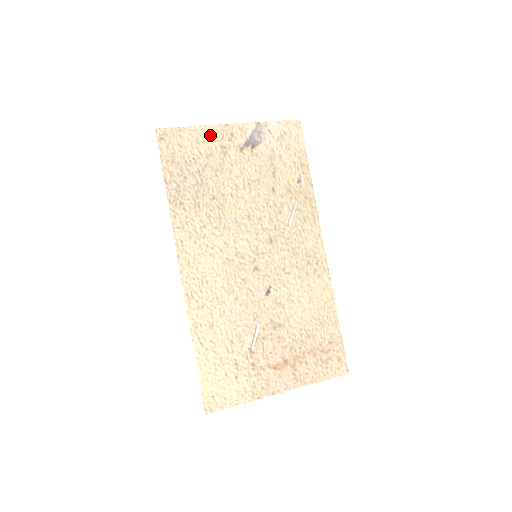
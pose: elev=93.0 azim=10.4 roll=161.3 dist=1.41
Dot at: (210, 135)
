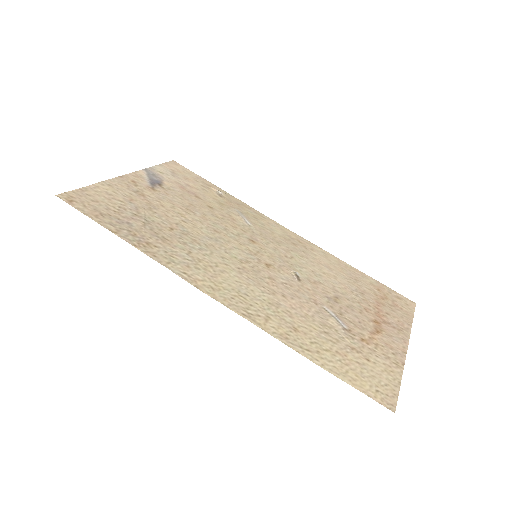
Dot at: (115, 187)
